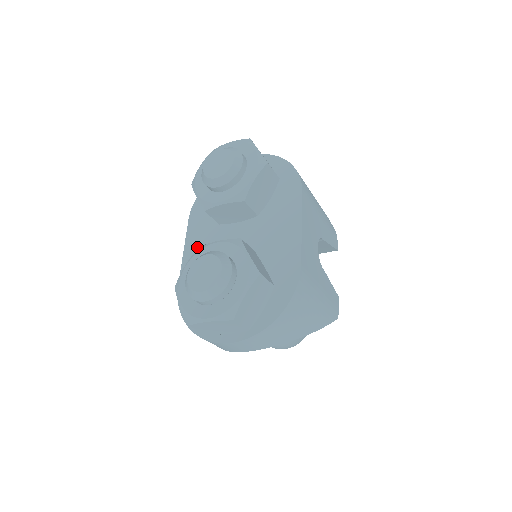
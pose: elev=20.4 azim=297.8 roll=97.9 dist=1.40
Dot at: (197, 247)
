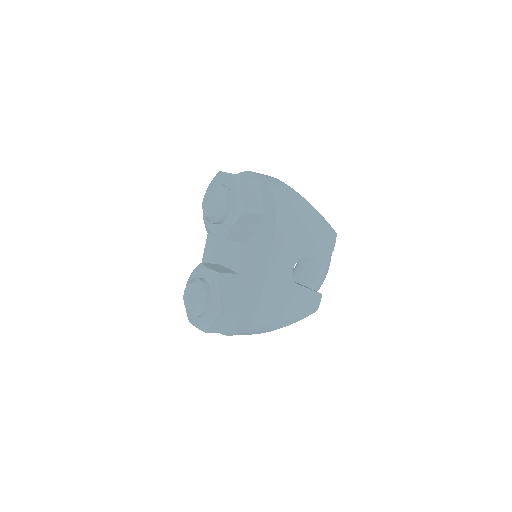
Dot at: (213, 244)
